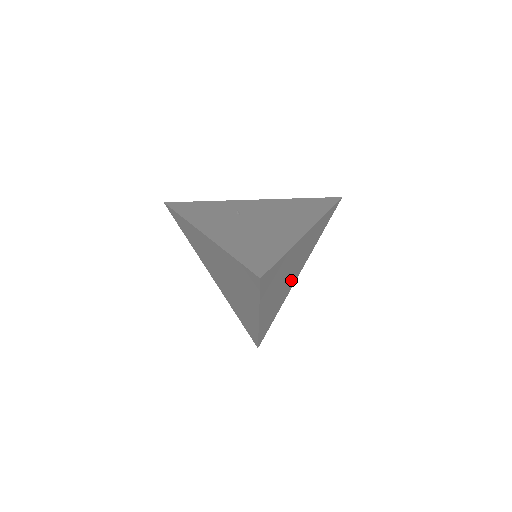
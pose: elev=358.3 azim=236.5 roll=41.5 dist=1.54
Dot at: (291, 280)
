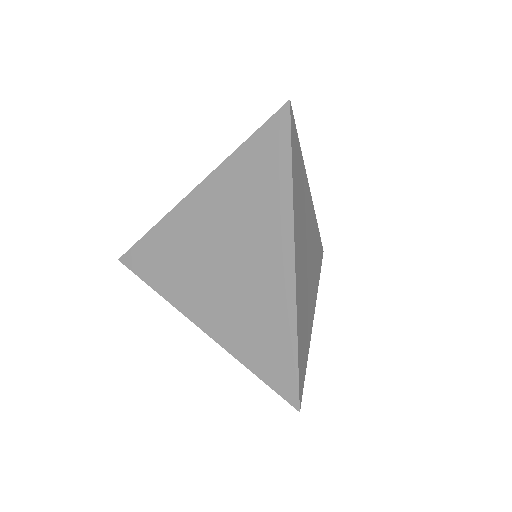
Dot at: (309, 290)
